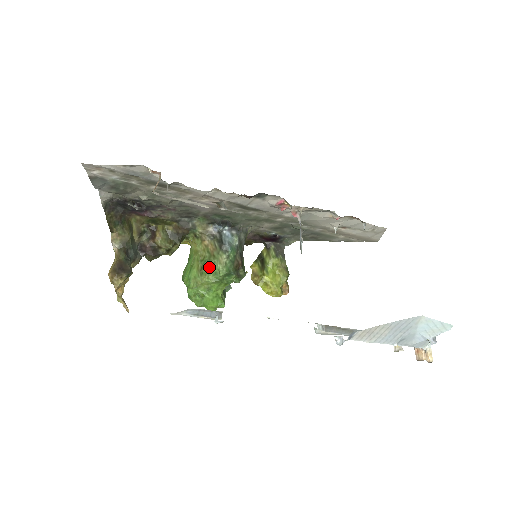
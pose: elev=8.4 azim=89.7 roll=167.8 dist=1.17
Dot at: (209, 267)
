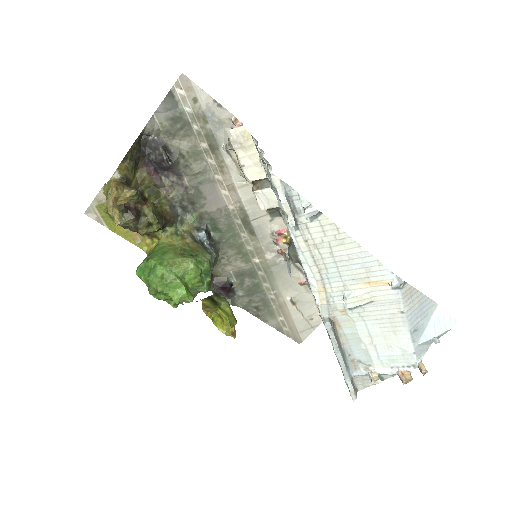
Dot at: (193, 255)
